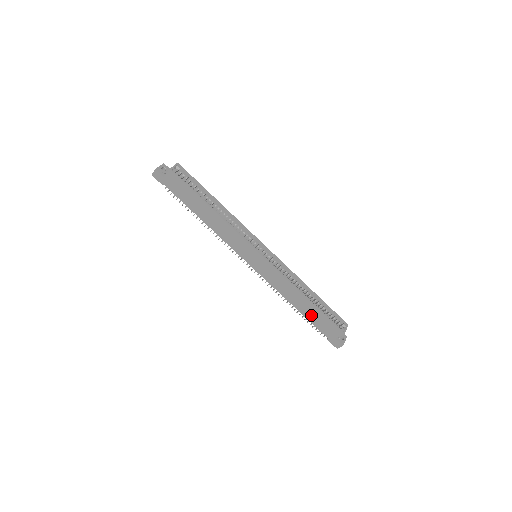
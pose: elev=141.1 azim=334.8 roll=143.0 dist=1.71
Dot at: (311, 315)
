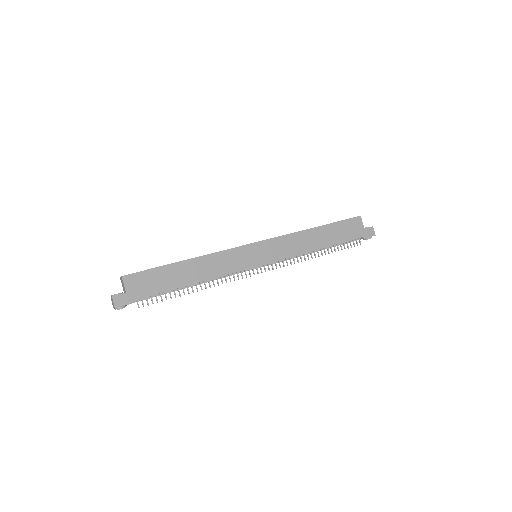
Dot at: (334, 236)
